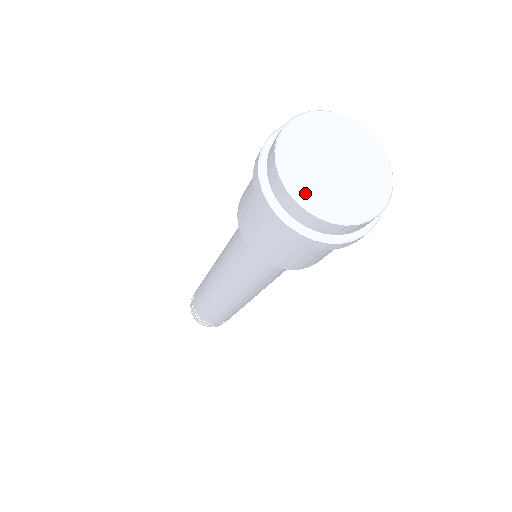
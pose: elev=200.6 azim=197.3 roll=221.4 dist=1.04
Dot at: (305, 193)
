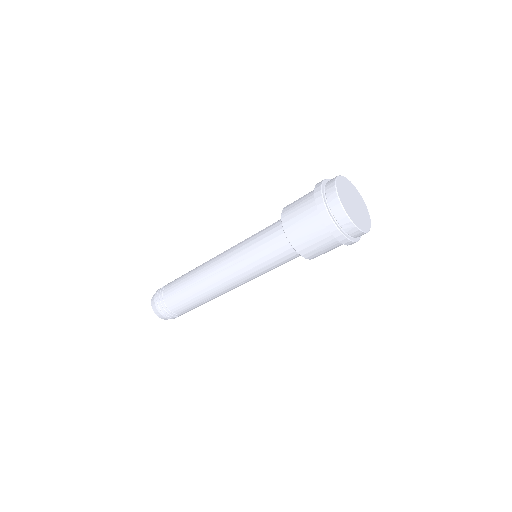
Dot at: (356, 221)
